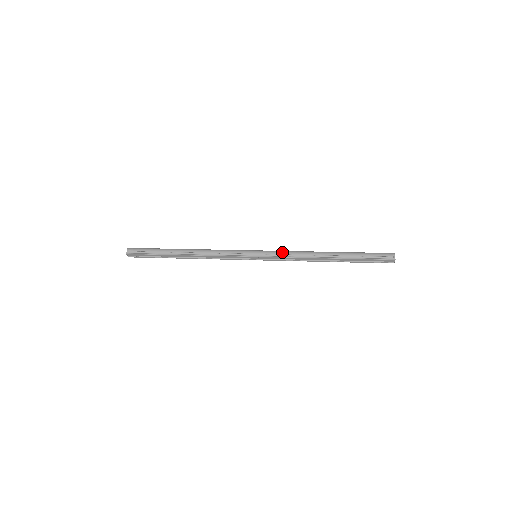
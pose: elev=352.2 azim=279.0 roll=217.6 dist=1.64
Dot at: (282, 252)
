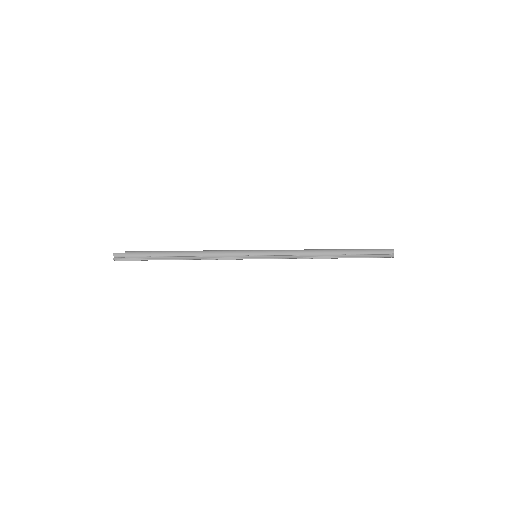
Dot at: (283, 253)
